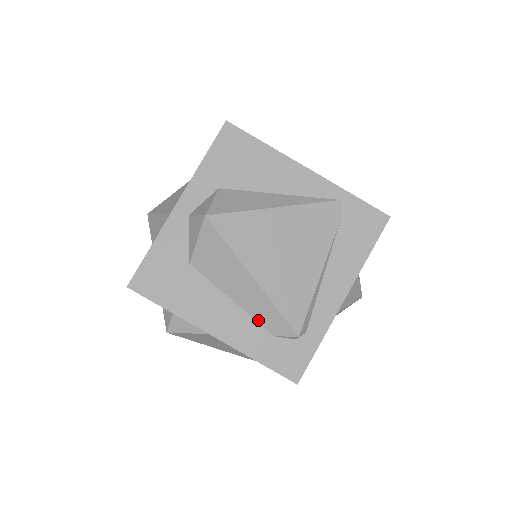
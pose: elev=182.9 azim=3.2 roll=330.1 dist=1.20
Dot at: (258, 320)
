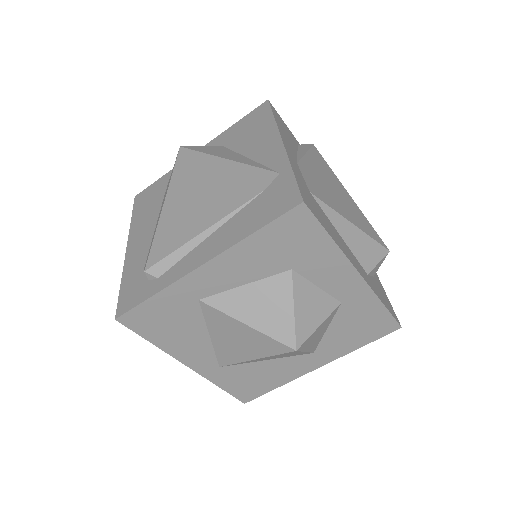
Dot at: occluded
